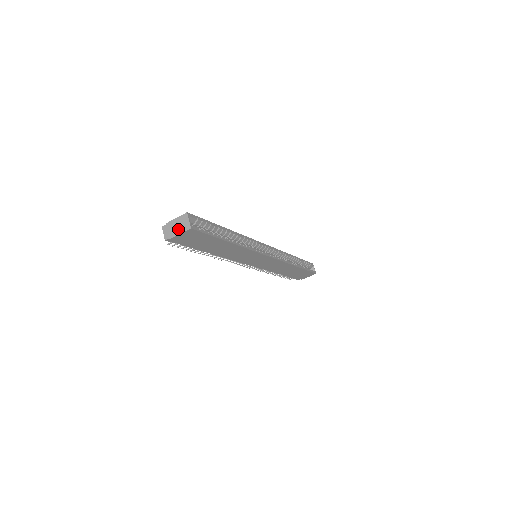
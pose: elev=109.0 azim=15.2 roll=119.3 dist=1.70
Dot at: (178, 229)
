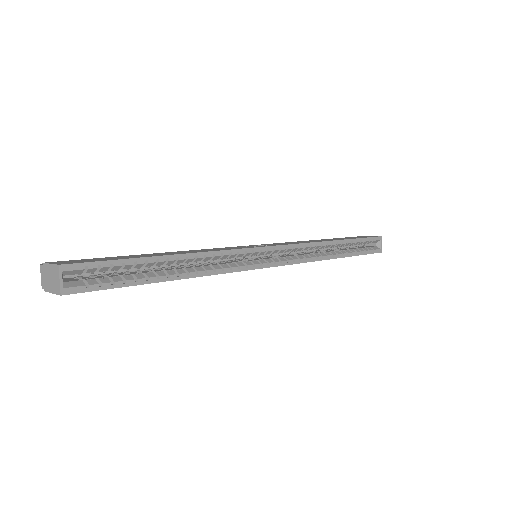
Dot at: (51, 284)
